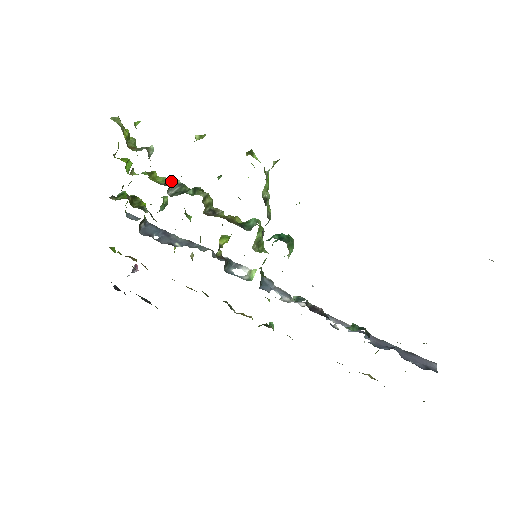
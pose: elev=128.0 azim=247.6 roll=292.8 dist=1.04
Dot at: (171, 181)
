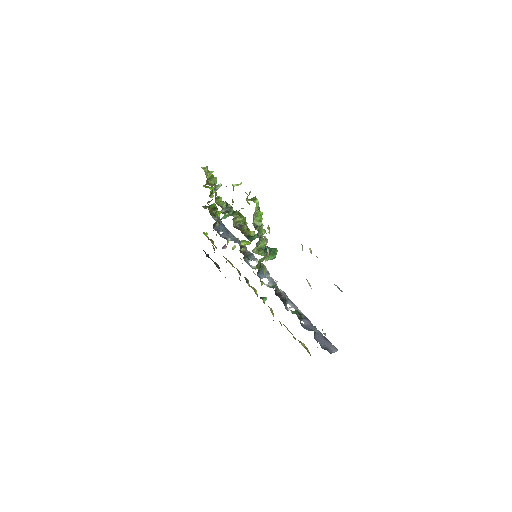
Dot at: occluded
